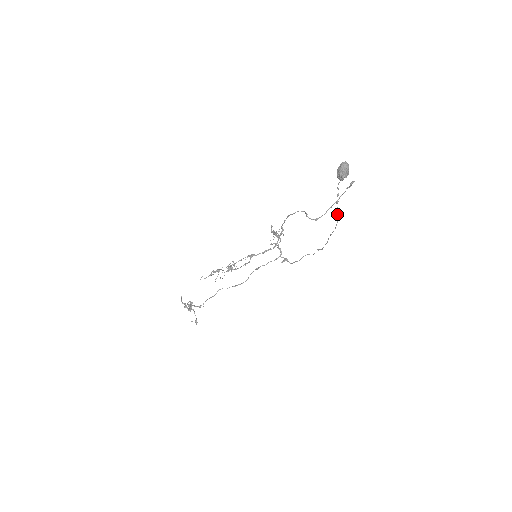
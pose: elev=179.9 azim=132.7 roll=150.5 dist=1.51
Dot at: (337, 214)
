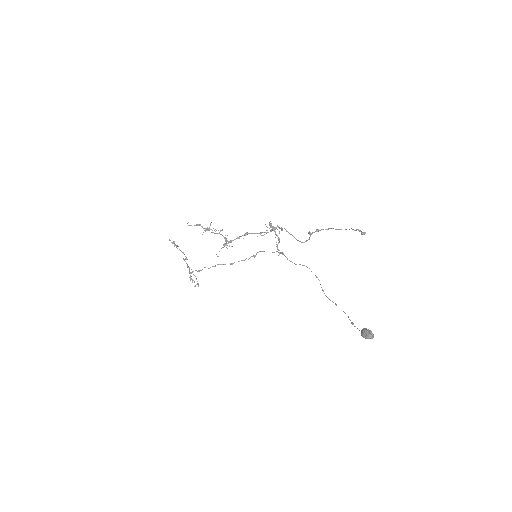
Dot at: (348, 317)
